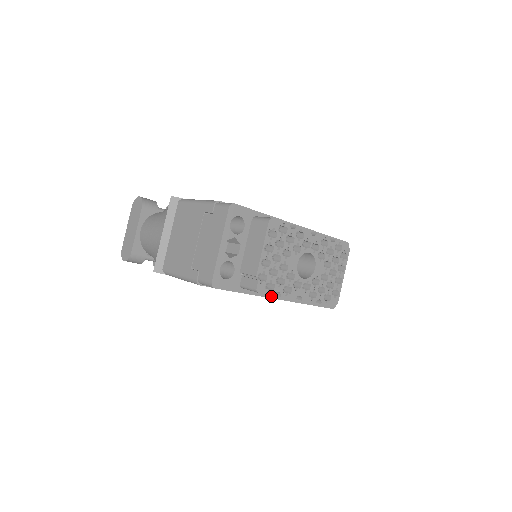
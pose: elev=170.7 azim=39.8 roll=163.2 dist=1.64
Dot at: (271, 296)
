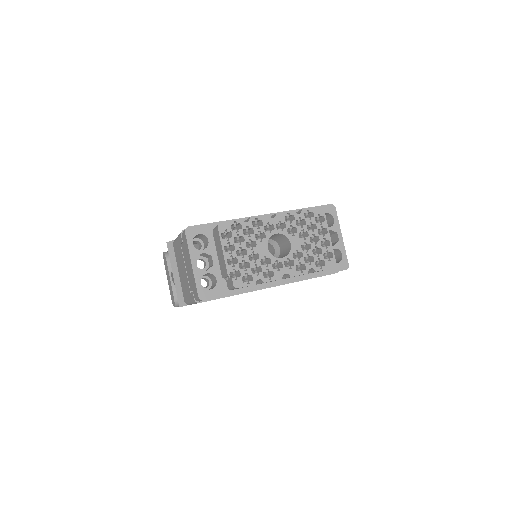
Dot at: (266, 285)
